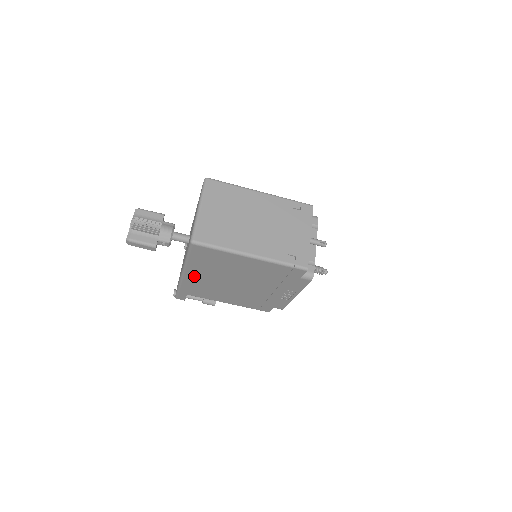
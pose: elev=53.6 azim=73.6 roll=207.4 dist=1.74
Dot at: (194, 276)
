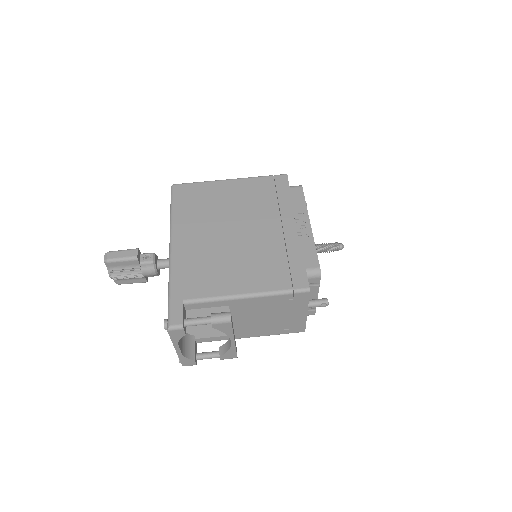
Dot at: (184, 243)
